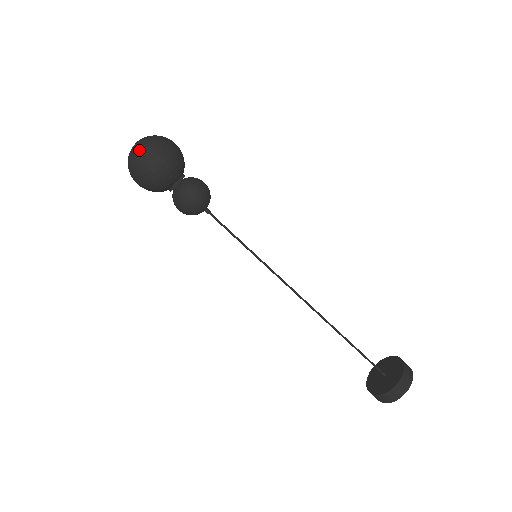
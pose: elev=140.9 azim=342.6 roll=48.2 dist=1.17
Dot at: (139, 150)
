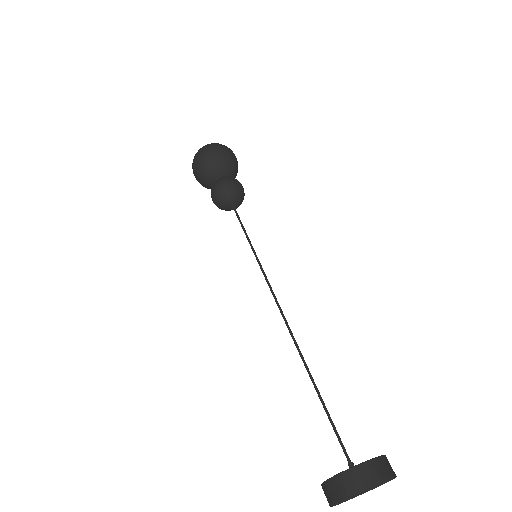
Dot at: (209, 144)
